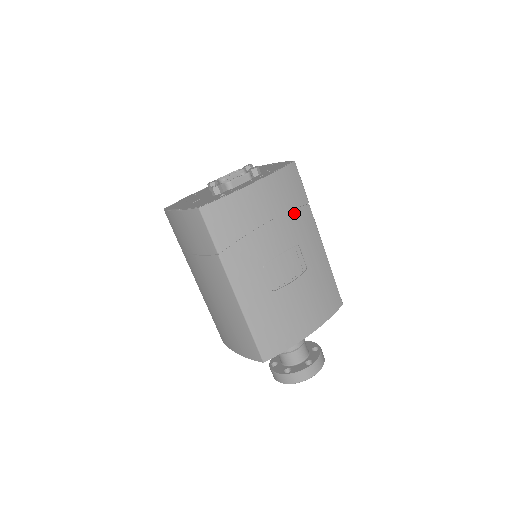
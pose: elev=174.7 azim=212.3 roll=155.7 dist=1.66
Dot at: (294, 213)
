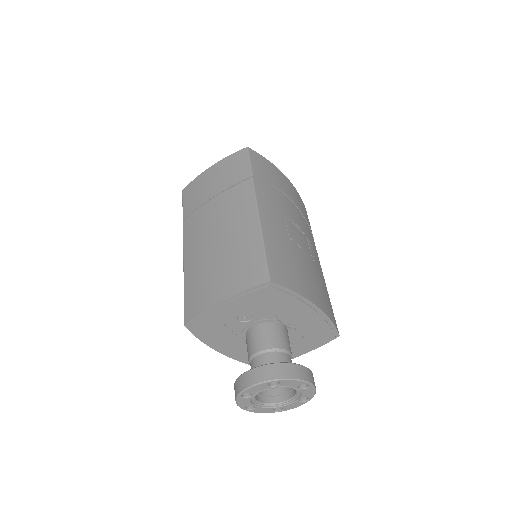
Dot at: (306, 224)
